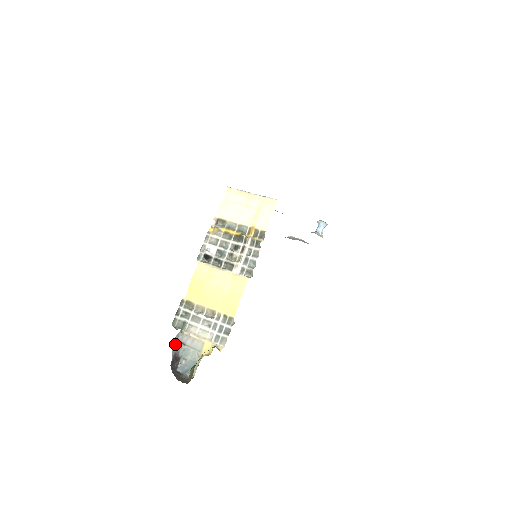
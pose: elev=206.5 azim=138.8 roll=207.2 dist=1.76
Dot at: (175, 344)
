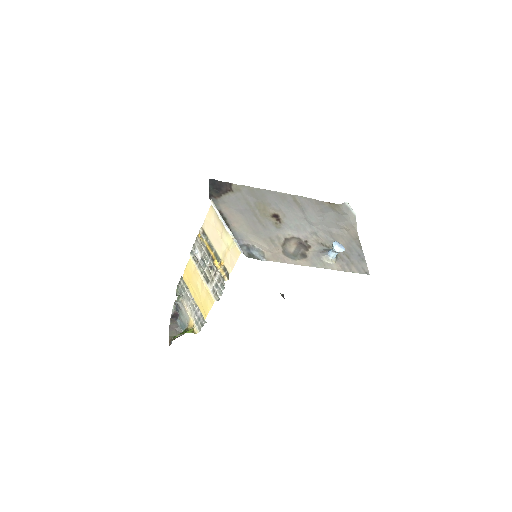
Dot at: (176, 304)
